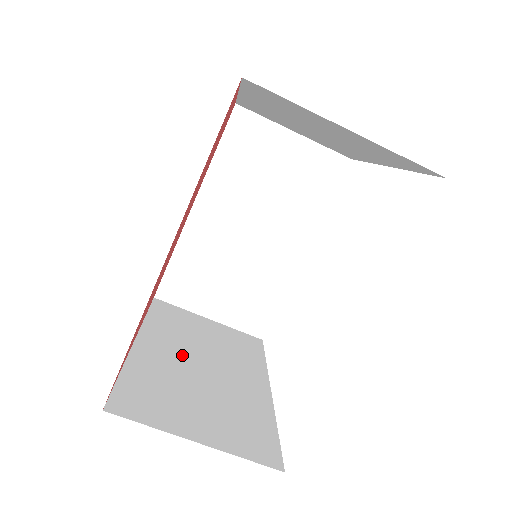
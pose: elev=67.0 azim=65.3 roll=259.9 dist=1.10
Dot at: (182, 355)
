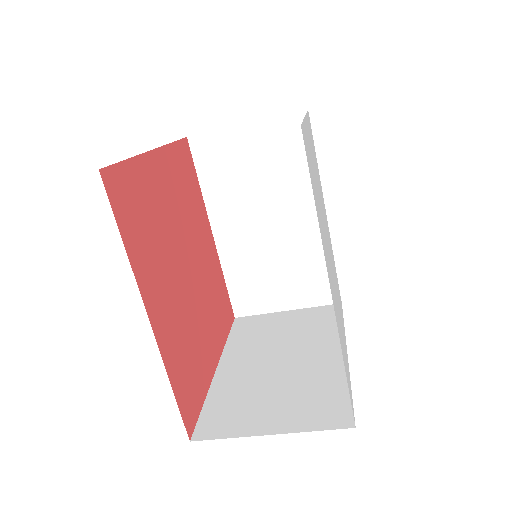
Dot at: (259, 360)
